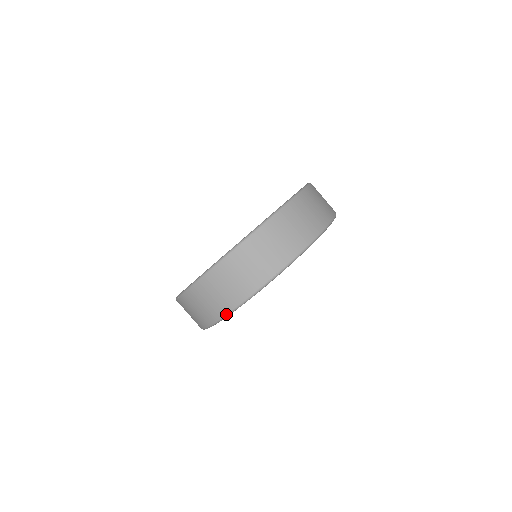
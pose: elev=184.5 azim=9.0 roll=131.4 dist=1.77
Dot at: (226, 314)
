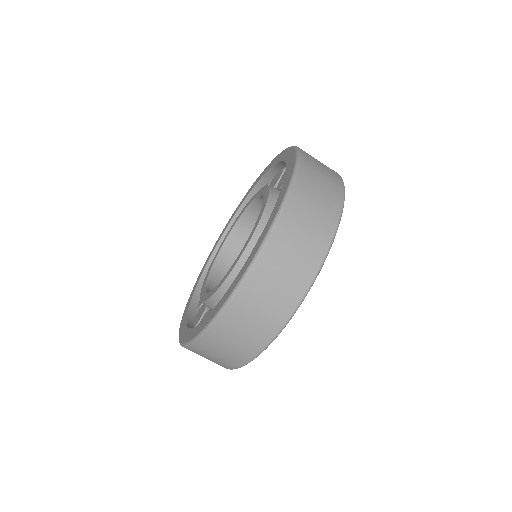
Dot at: (331, 240)
